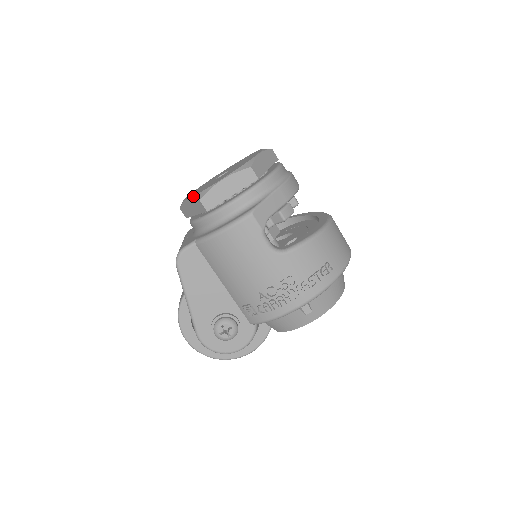
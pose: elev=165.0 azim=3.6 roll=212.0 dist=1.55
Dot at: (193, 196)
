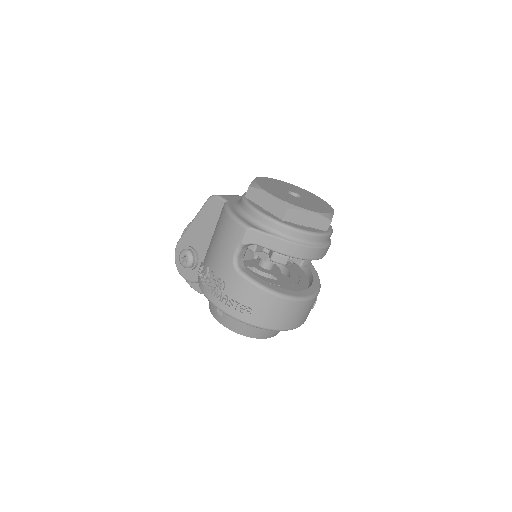
Dot at: (255, 180)
